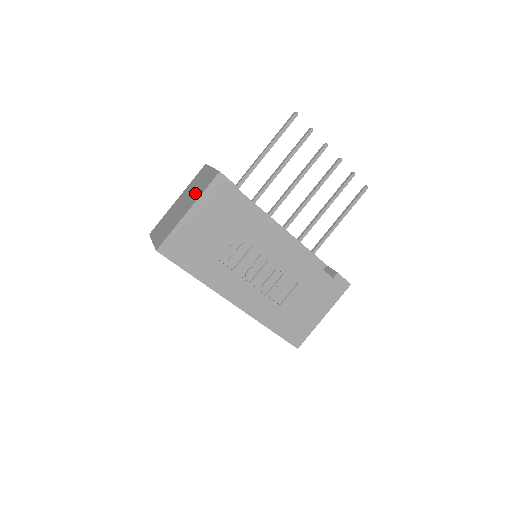
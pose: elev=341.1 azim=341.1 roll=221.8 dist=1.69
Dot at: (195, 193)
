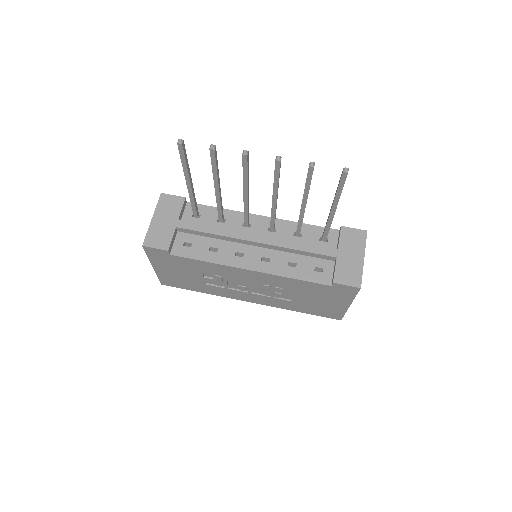
Dot at: occluded
